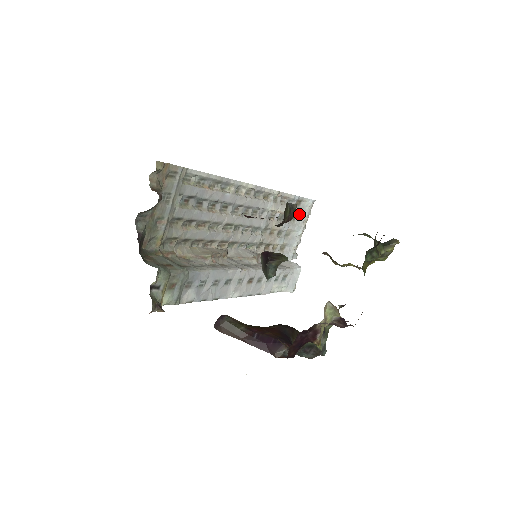
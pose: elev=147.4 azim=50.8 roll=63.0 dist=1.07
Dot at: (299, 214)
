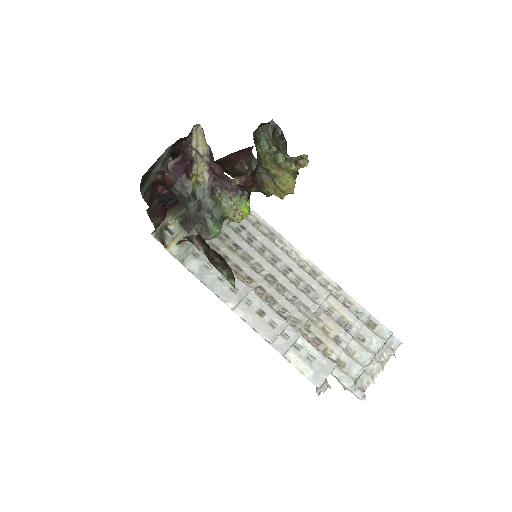
Dot at: (371, 338)
